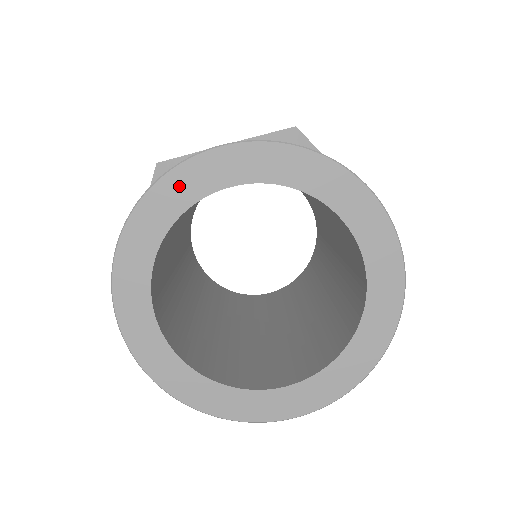
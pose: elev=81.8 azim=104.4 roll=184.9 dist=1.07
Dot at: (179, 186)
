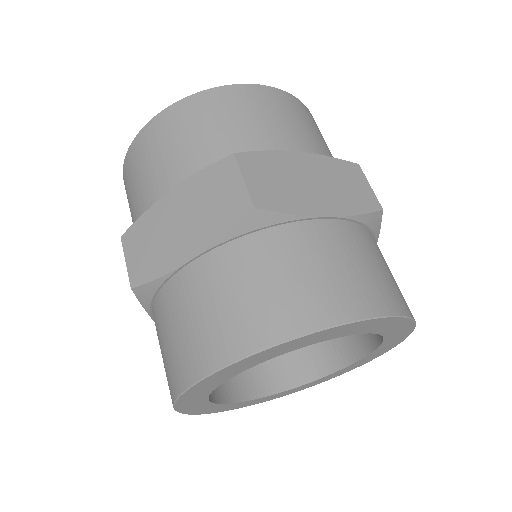
Dot at: (202, 388)
